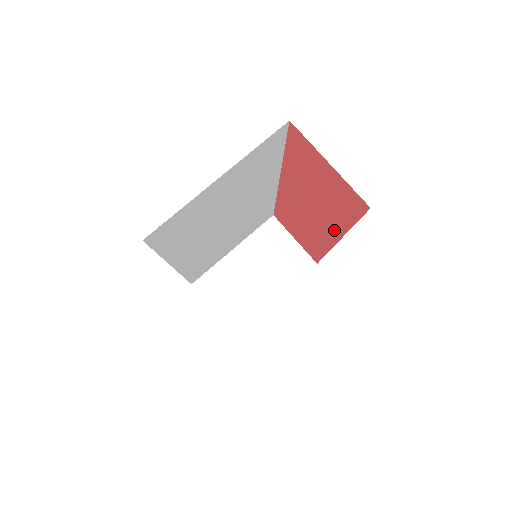
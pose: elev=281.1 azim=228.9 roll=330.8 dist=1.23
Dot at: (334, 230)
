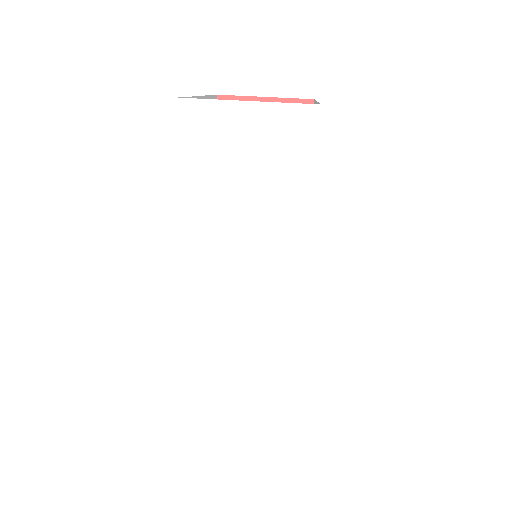
Dot at: occluded
